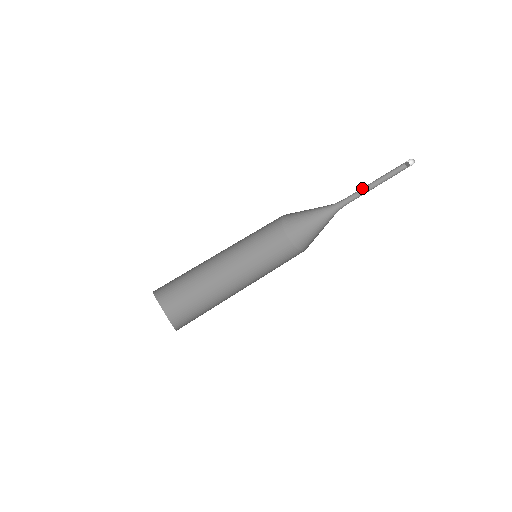
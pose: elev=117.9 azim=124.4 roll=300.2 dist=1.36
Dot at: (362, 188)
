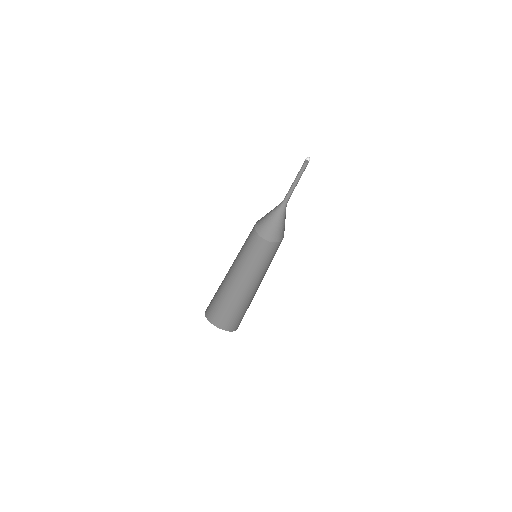
Dot at: (291, 185)
